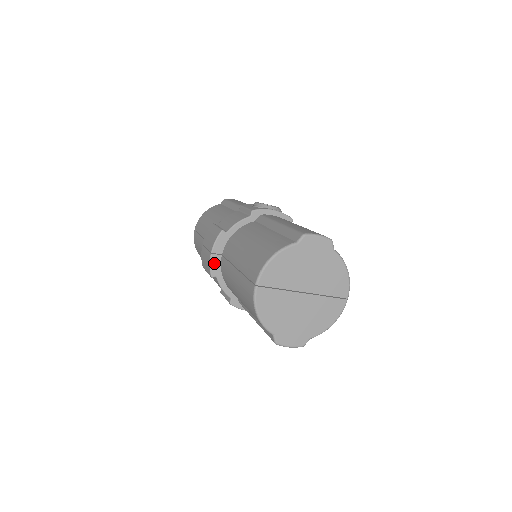
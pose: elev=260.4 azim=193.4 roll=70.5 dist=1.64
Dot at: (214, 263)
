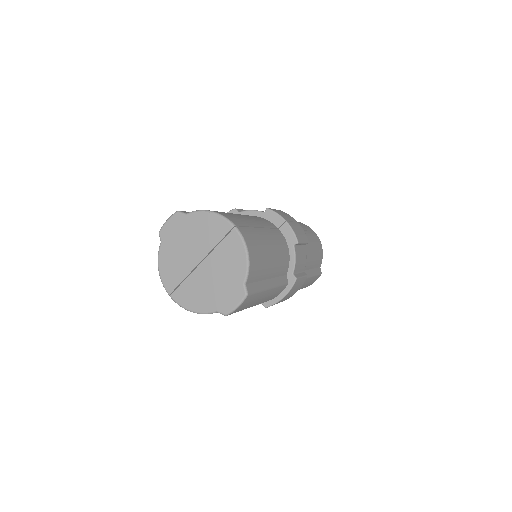
Dot at: occluded
